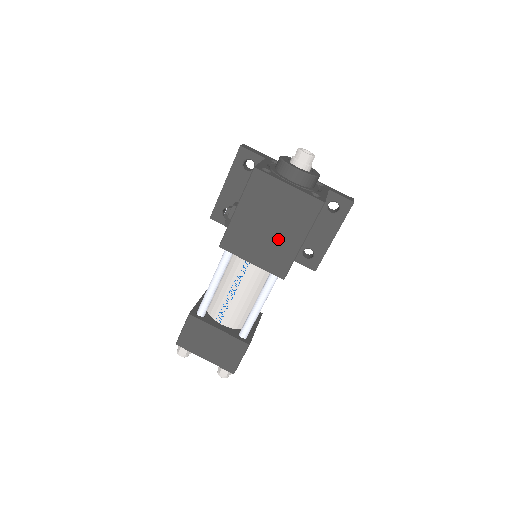
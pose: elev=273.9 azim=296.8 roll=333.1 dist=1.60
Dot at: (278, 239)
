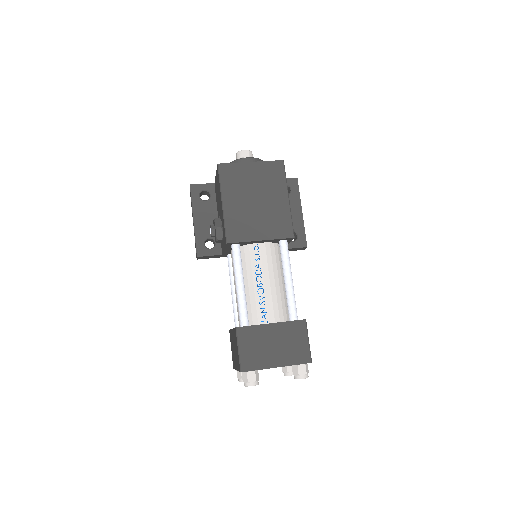
Dot at: (269, 207)
